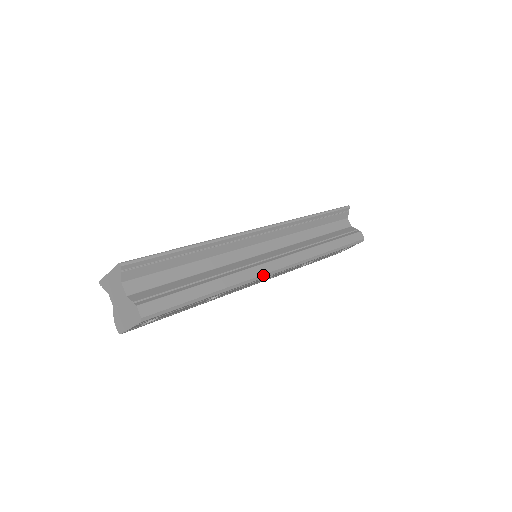
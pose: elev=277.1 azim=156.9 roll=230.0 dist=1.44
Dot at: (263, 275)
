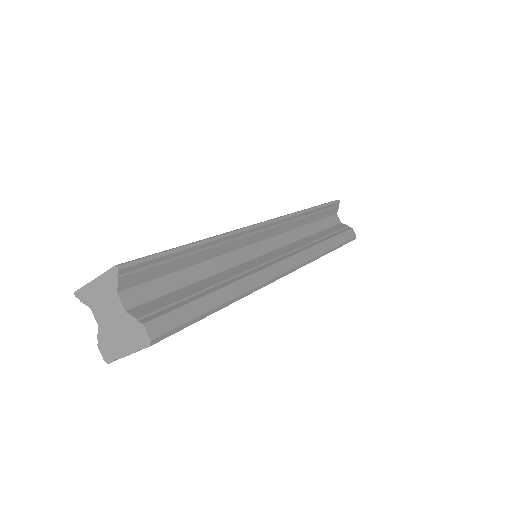
Dot at: (274, 278)
